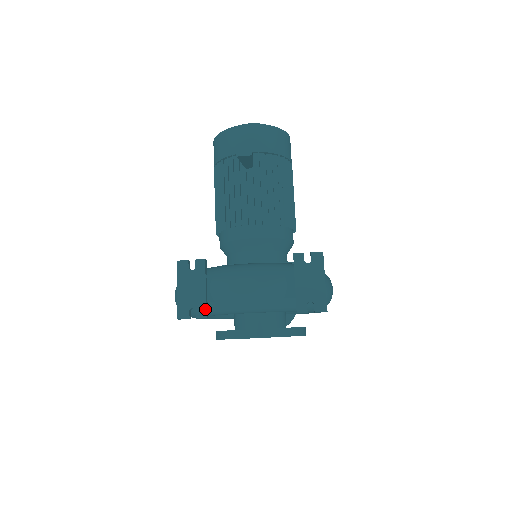
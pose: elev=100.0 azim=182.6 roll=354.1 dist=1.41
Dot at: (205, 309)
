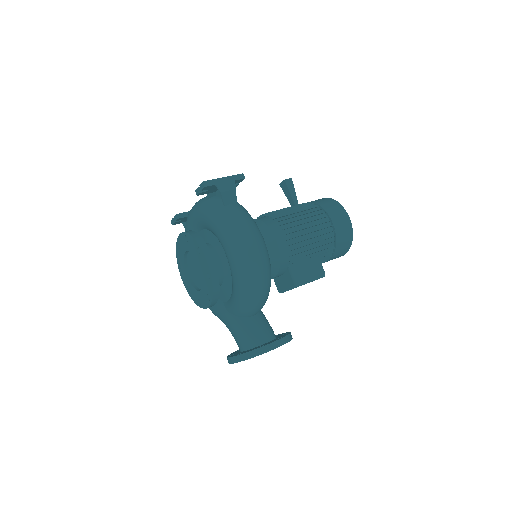
Dot at: (181, 213)
